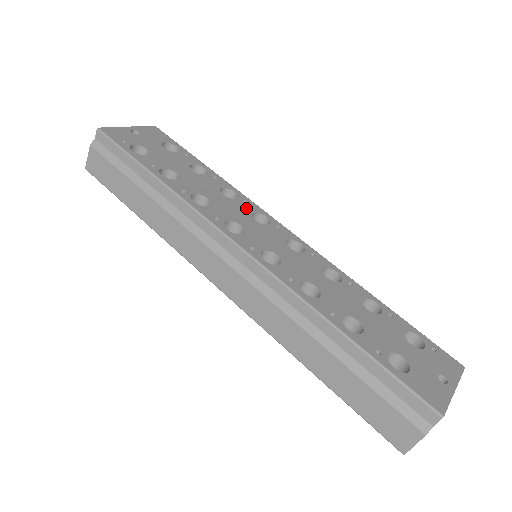
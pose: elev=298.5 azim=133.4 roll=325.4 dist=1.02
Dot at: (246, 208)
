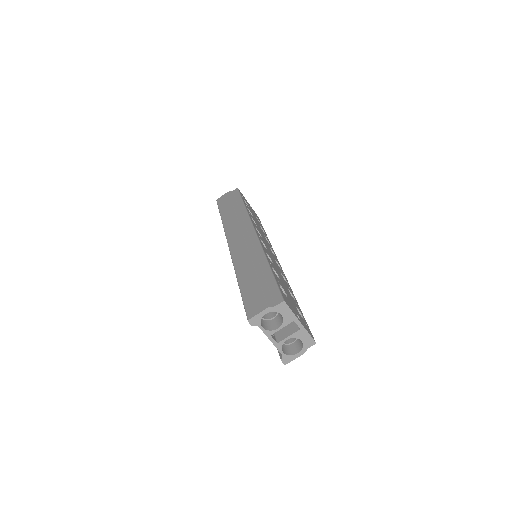
Dot at: occluded
